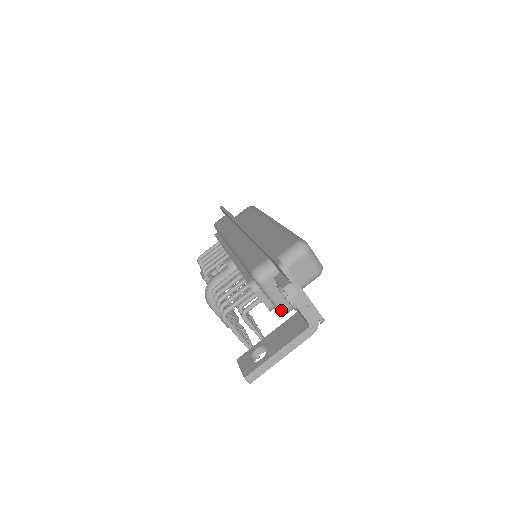
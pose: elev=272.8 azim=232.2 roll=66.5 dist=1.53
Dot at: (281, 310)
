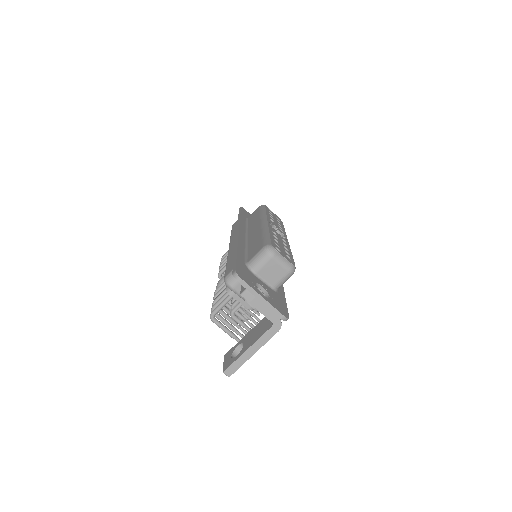
Dot at: occluded
